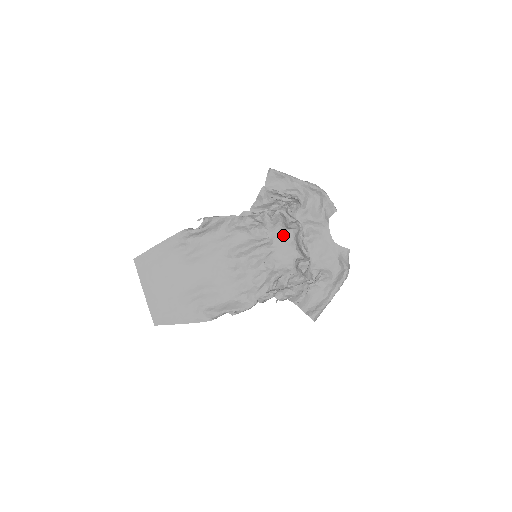
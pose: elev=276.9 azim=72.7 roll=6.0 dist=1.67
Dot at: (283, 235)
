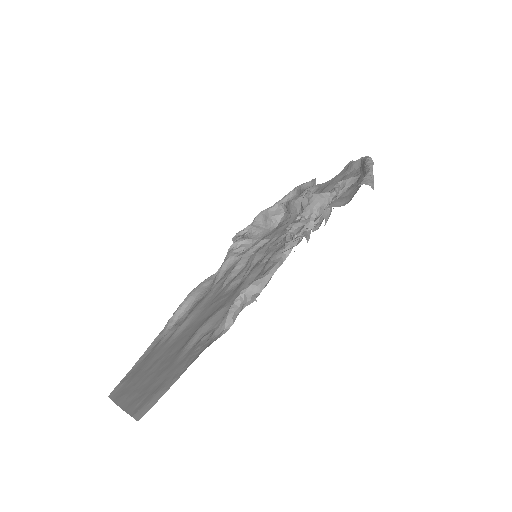
Dot at: (277, 228)
